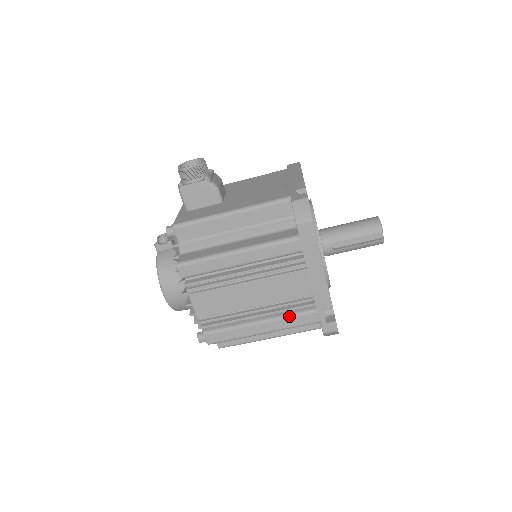
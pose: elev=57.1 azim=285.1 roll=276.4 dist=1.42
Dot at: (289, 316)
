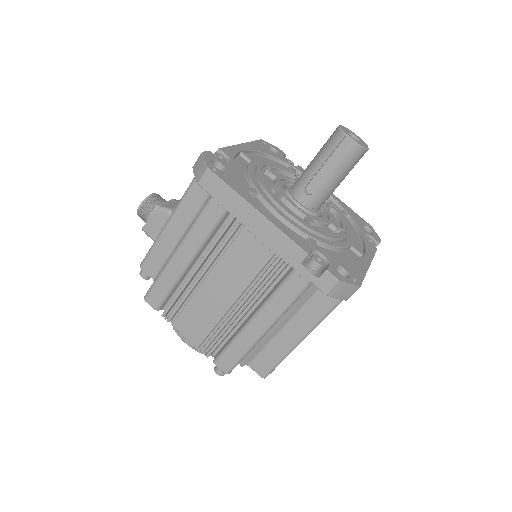
Dot at: (273, 294)
